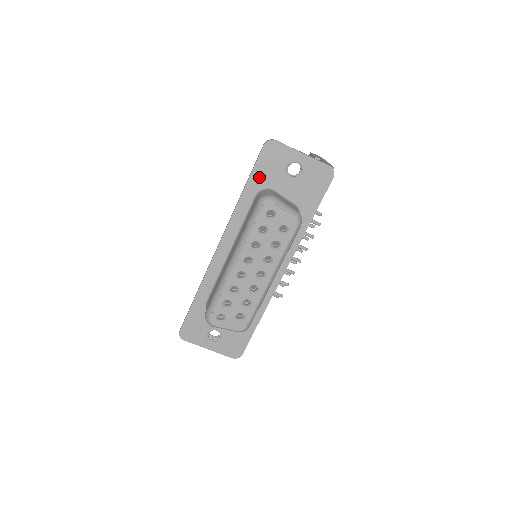
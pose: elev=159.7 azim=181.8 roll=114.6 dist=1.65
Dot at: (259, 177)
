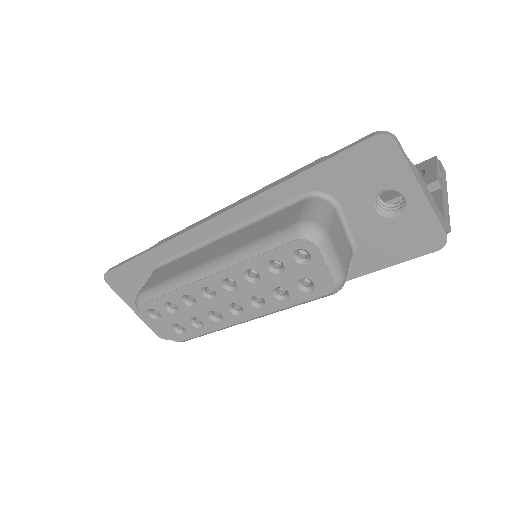
Dot at: (329, 176)
